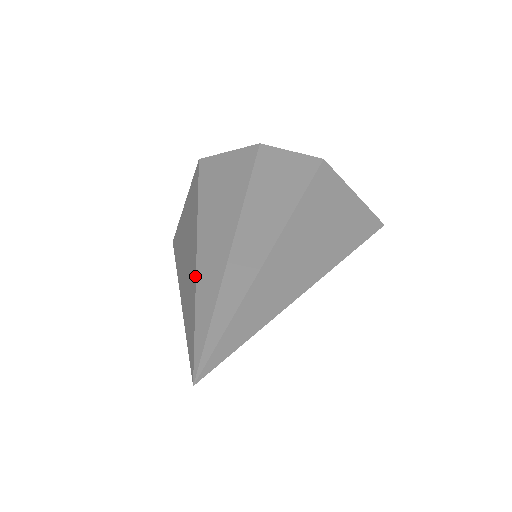
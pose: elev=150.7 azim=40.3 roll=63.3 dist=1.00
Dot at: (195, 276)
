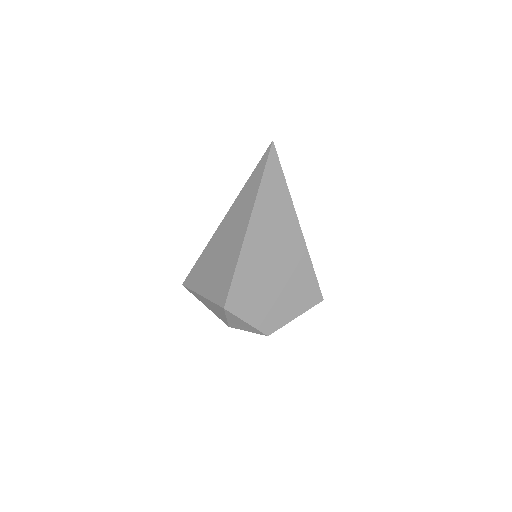
Dot at: occluded
